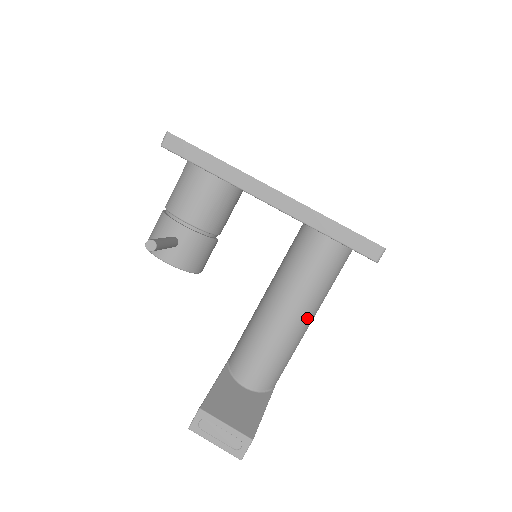
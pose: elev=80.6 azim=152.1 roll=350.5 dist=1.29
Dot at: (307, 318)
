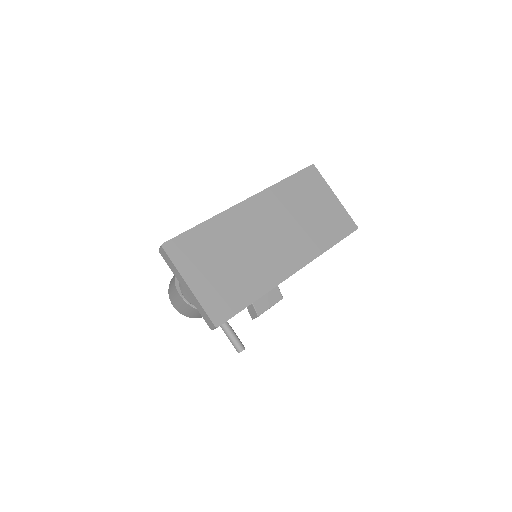
Dot at: occluded
